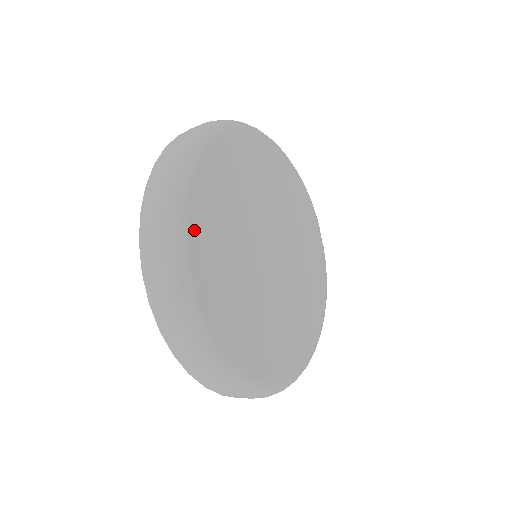
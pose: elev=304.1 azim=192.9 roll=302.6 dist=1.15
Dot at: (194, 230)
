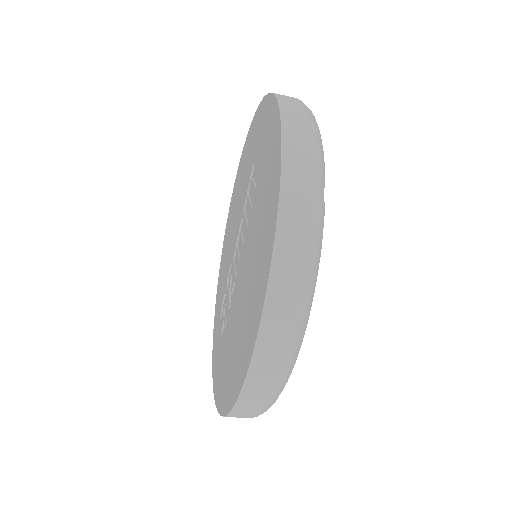
Dot at: occluded
